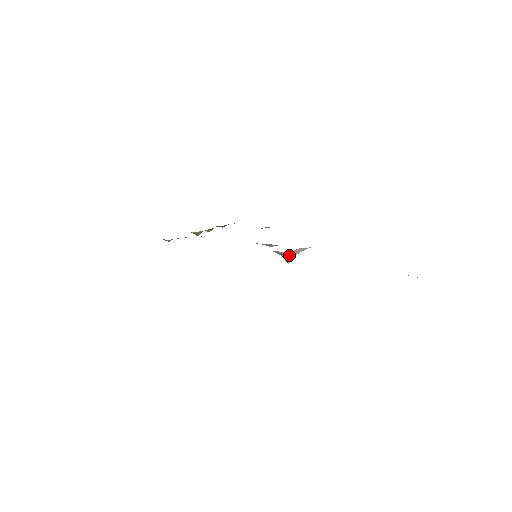
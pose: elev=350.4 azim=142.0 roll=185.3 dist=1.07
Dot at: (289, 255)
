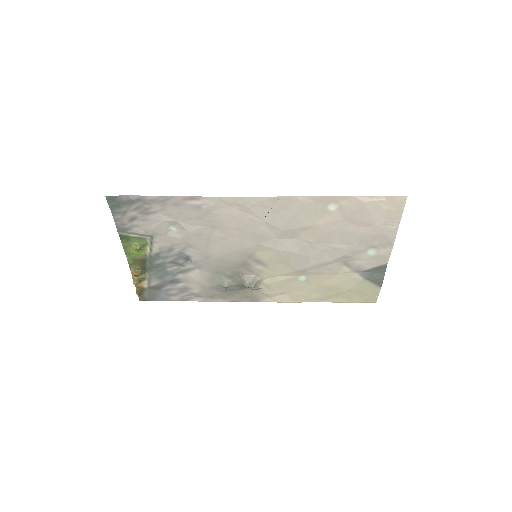
Dot at: (256, 282)
